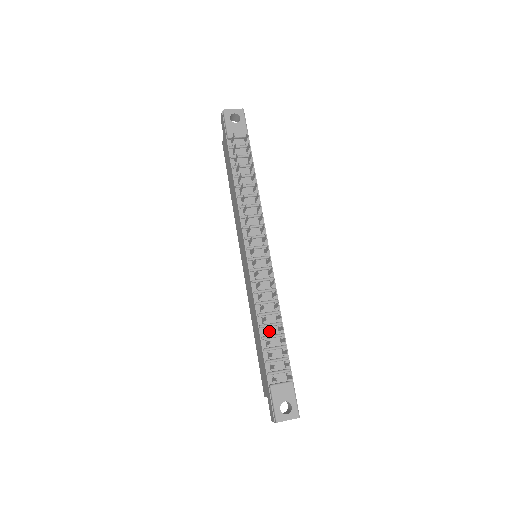
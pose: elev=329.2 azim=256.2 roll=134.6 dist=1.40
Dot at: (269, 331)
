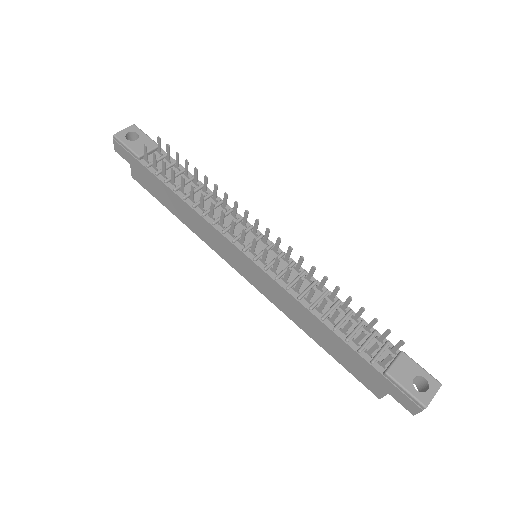
Dot at: occluded
